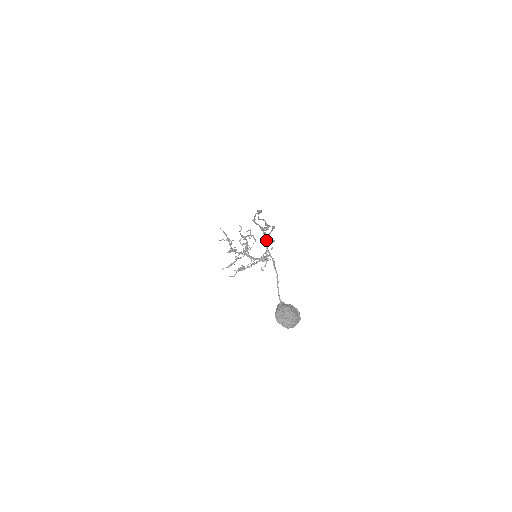
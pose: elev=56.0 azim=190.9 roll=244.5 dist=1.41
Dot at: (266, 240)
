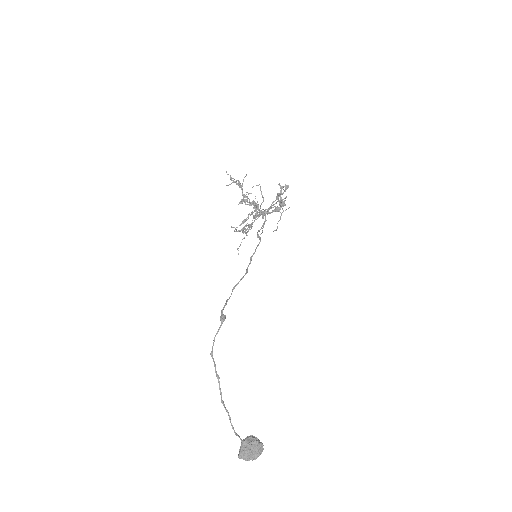
Dot at: (221, 394)
